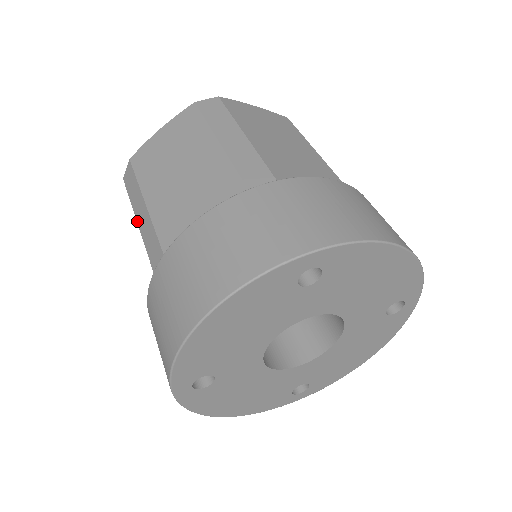
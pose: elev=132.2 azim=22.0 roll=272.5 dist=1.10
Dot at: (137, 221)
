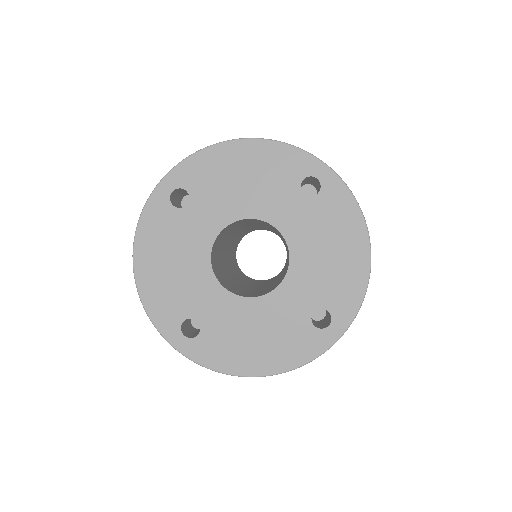
Dot at: occluded
